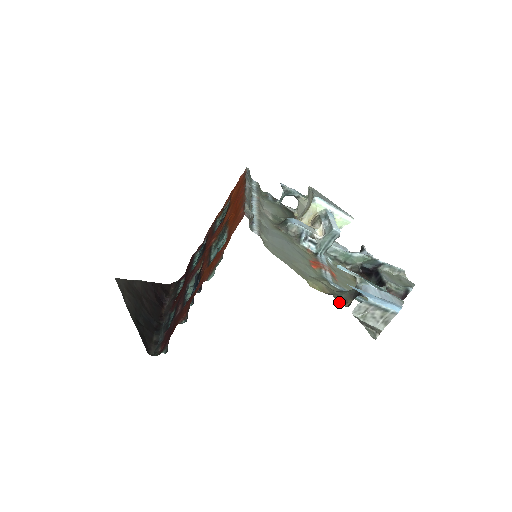
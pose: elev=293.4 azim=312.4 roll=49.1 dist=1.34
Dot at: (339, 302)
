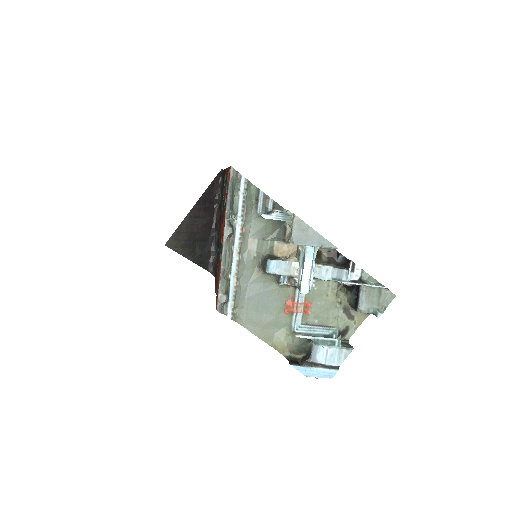
Dot at: (296, 354)
